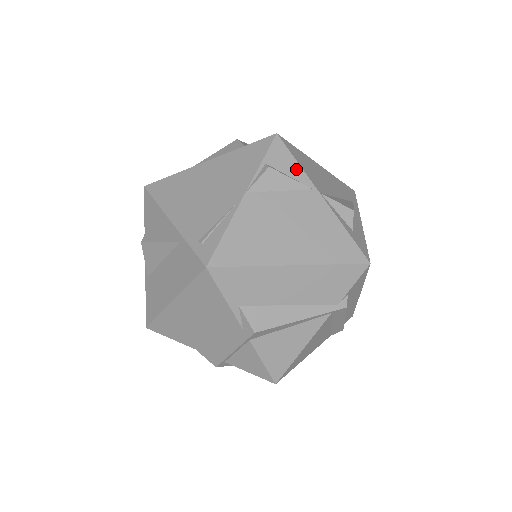
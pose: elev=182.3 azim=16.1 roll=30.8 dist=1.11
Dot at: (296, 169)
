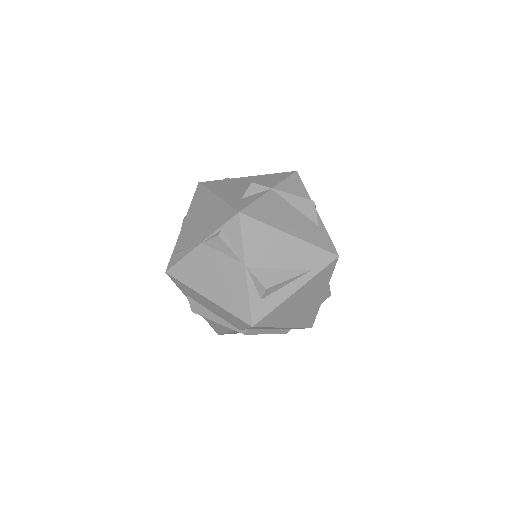
Dot at: (239, 243)
